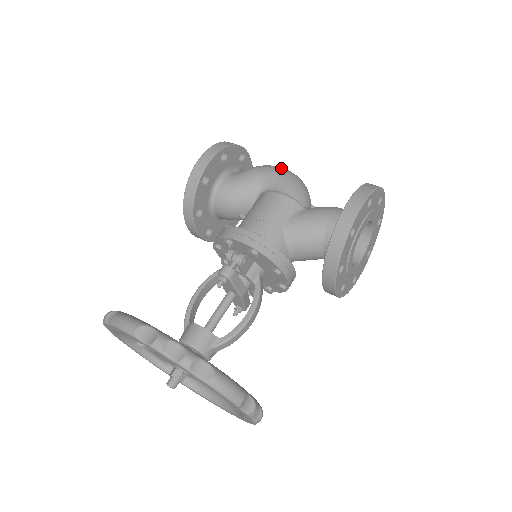
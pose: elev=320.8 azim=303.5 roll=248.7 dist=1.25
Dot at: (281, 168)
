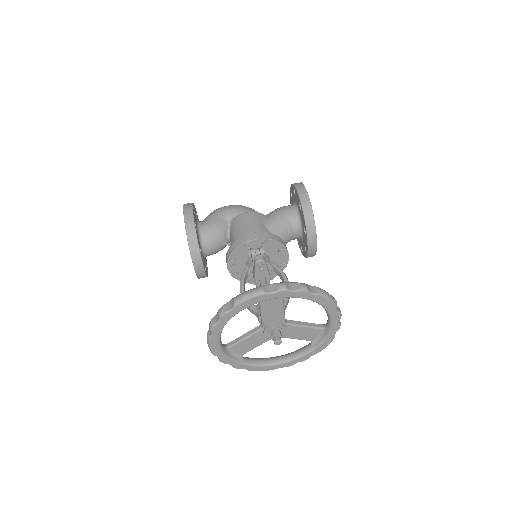
Dot at: (229, 205)
